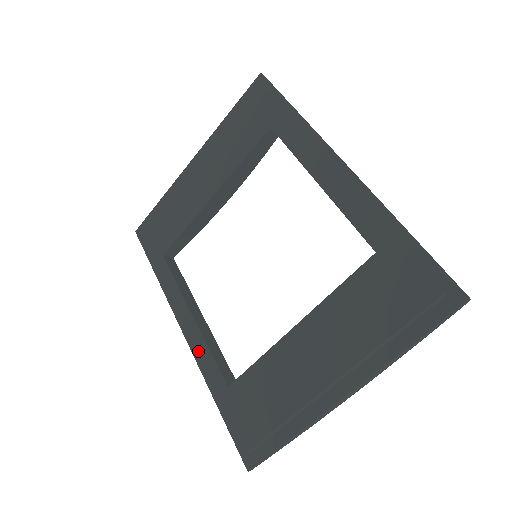
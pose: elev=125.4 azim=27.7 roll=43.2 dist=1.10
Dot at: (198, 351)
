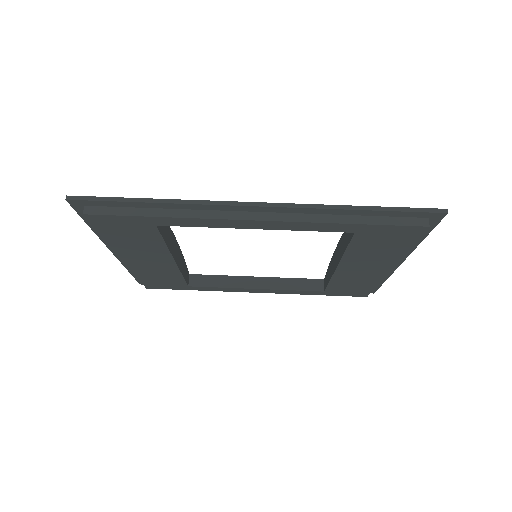
Dot at: (284, 293)
